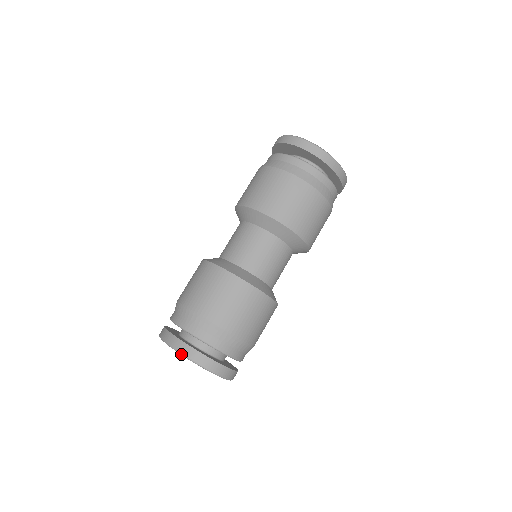
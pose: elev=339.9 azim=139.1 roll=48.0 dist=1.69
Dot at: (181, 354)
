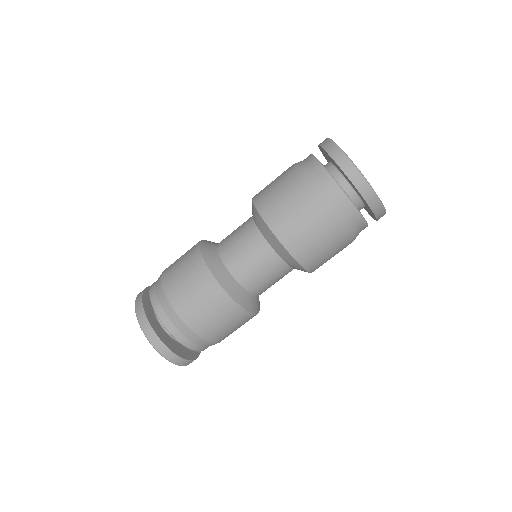
Dot at: occluded
